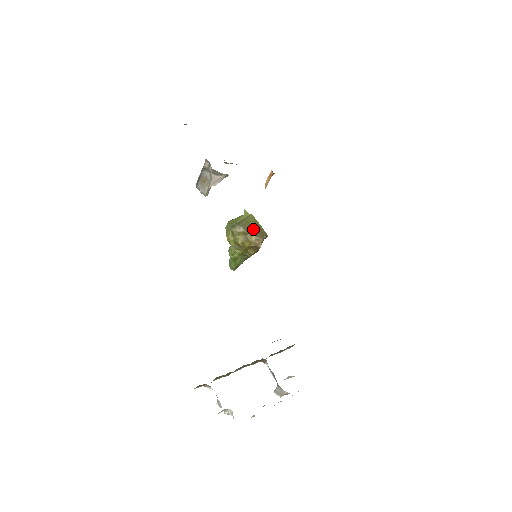
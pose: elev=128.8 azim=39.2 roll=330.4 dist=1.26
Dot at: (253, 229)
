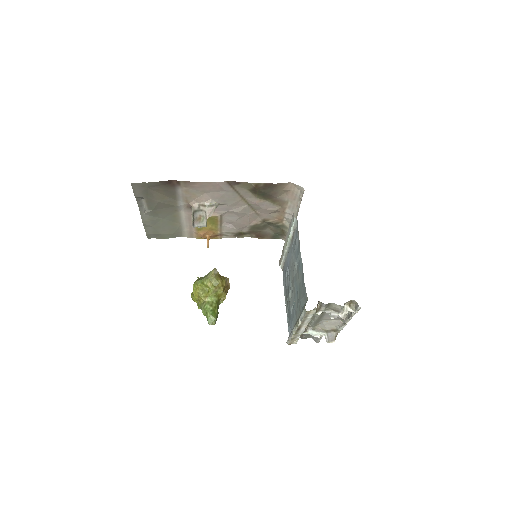
Dot at: occluded
